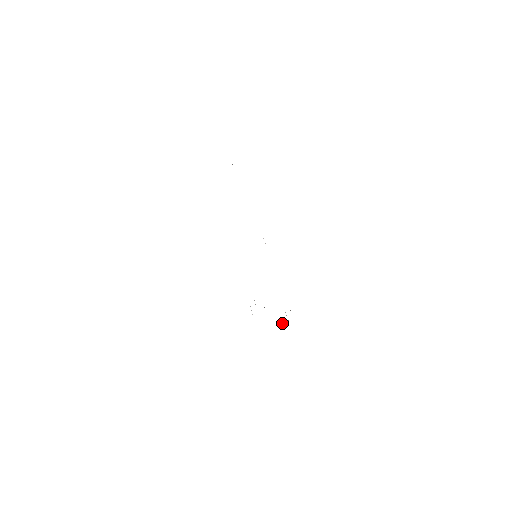
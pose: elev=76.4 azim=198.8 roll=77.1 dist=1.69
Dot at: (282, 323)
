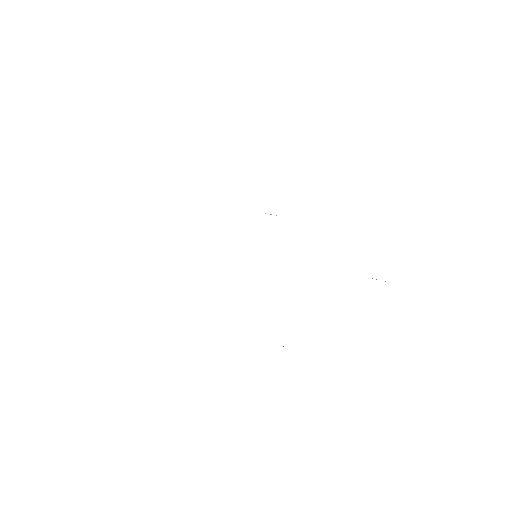
Dot at: occluded
